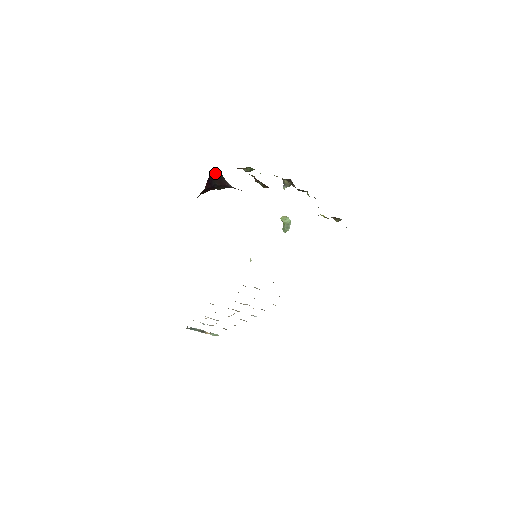
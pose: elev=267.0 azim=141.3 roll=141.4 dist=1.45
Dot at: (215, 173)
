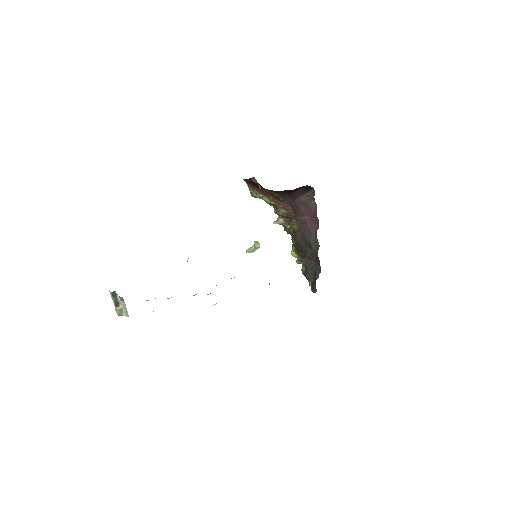
Dot at: (310, 187)
